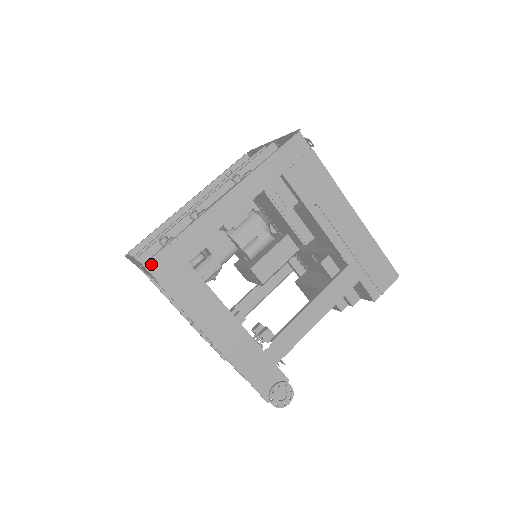
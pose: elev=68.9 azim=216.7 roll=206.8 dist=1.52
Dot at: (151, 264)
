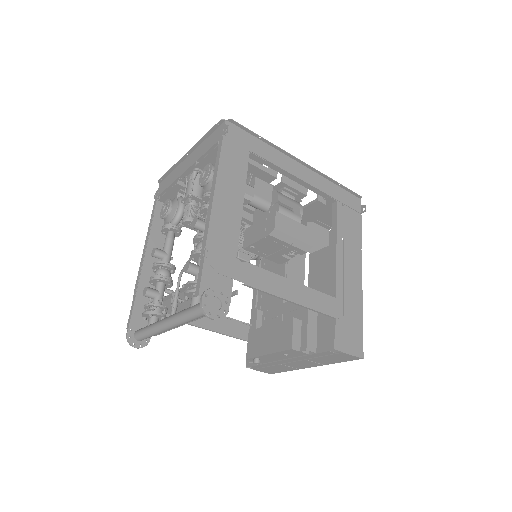
Dot at: (231, 126)
